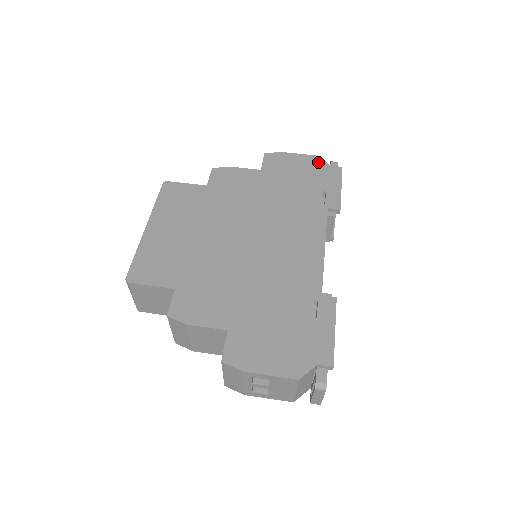
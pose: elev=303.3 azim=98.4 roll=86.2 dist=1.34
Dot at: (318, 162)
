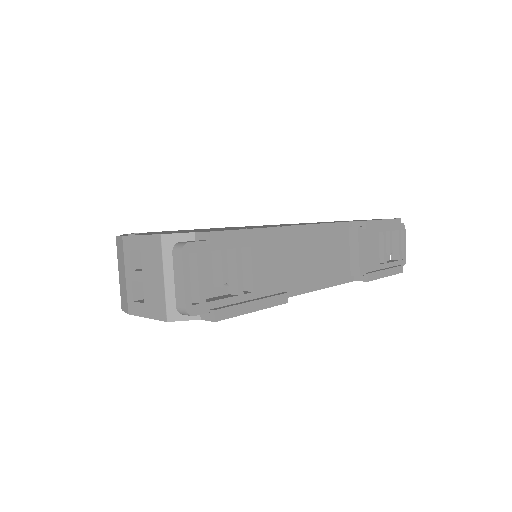
Dot at: occluded
